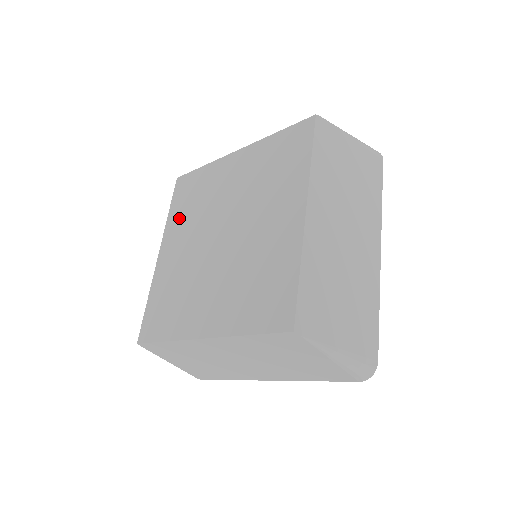
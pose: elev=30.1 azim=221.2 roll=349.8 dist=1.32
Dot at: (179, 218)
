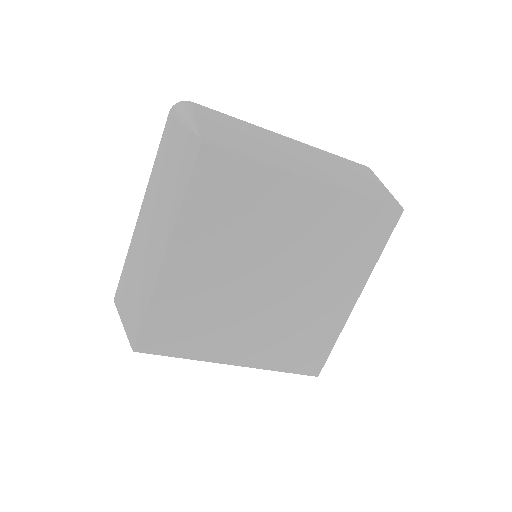
Dot at: (207, 222)
